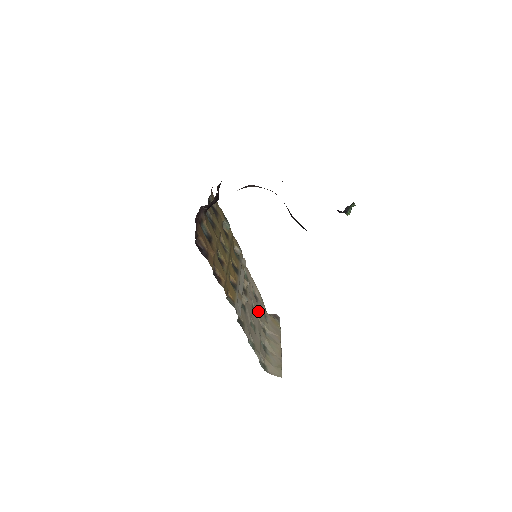
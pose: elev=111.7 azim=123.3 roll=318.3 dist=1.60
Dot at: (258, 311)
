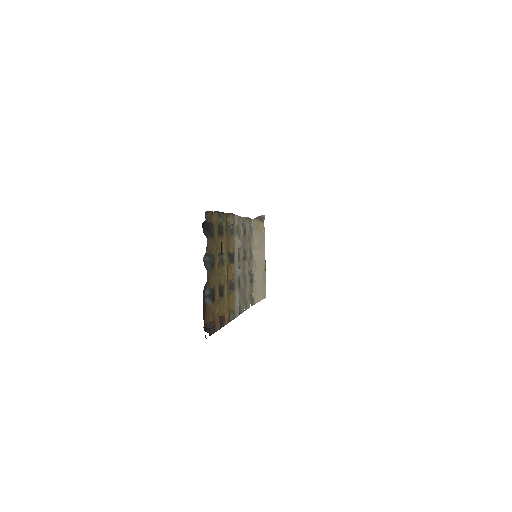
Dot at: (247, 246)
